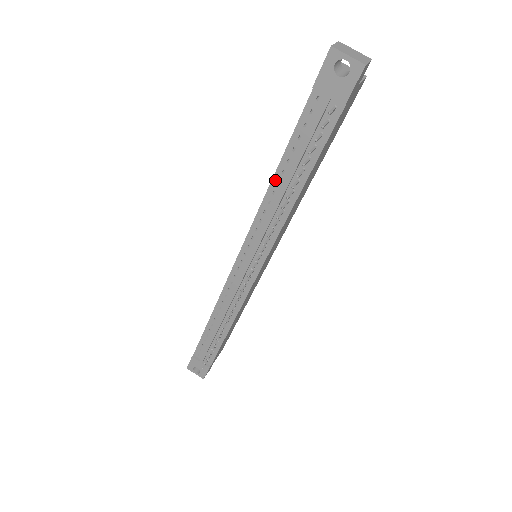
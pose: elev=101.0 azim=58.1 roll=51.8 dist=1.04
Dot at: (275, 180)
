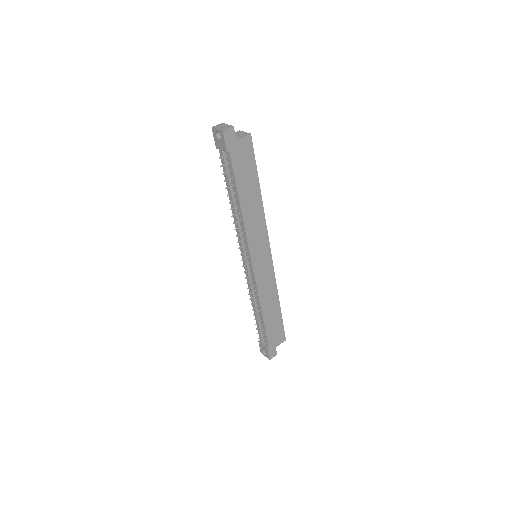
Dot at: occluded
